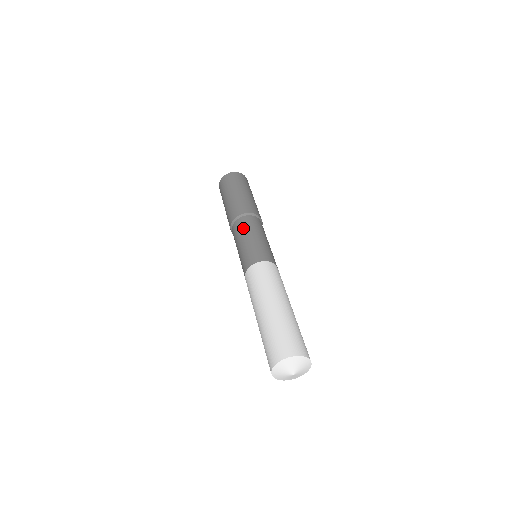
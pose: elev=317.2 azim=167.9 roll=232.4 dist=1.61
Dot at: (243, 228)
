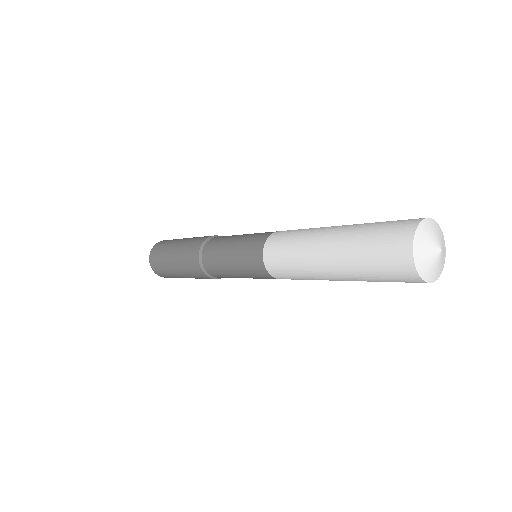
Dot at: (223, 238)
